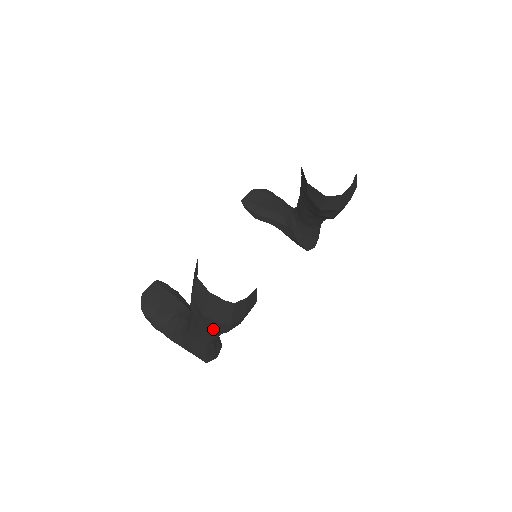
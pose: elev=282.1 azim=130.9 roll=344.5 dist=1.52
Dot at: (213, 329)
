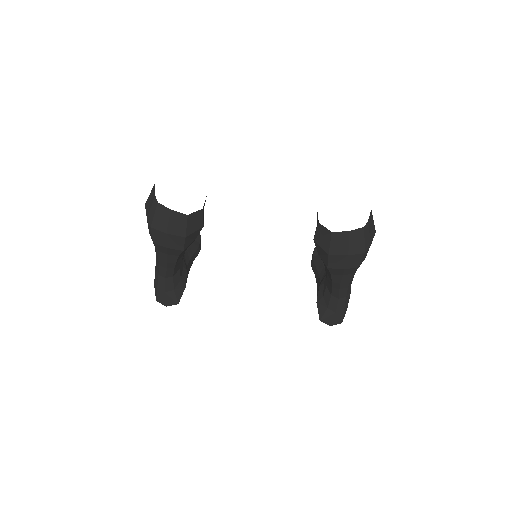
Dot at: occluded
